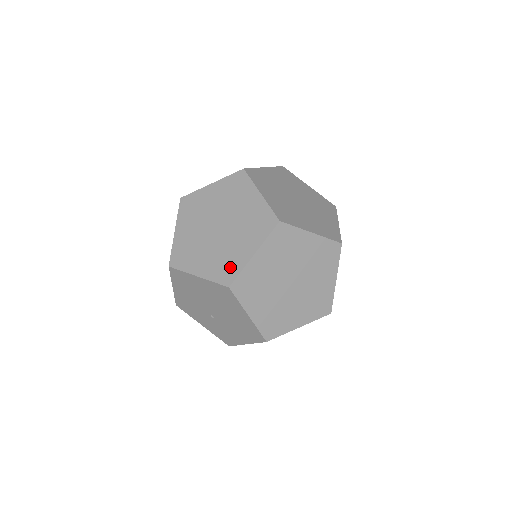
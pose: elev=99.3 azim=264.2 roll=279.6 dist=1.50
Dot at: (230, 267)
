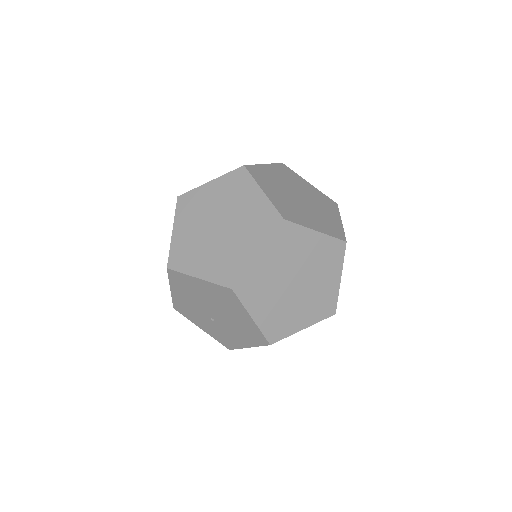
Dot at: (232, 268)
